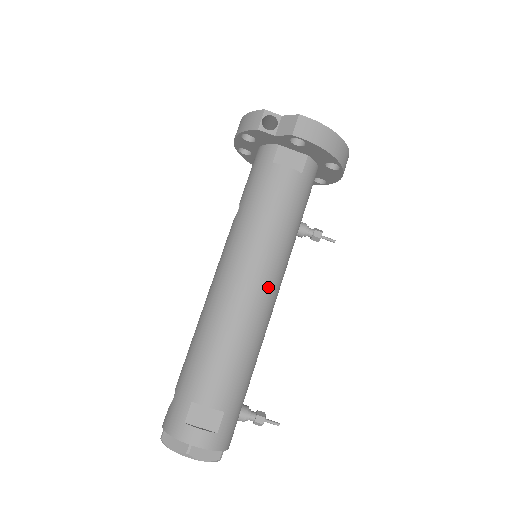
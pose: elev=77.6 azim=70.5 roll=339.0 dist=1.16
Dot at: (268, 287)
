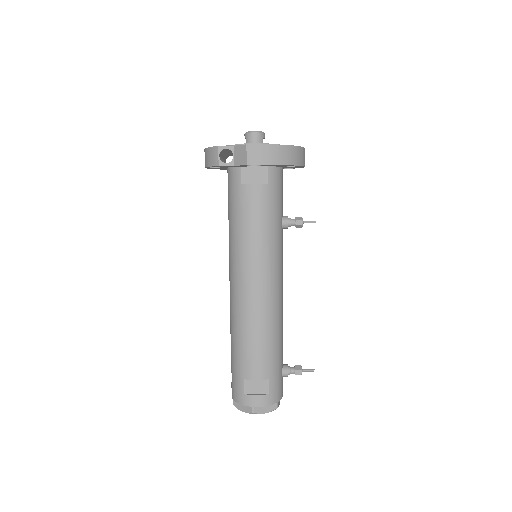
Dot at: (271, 283)
